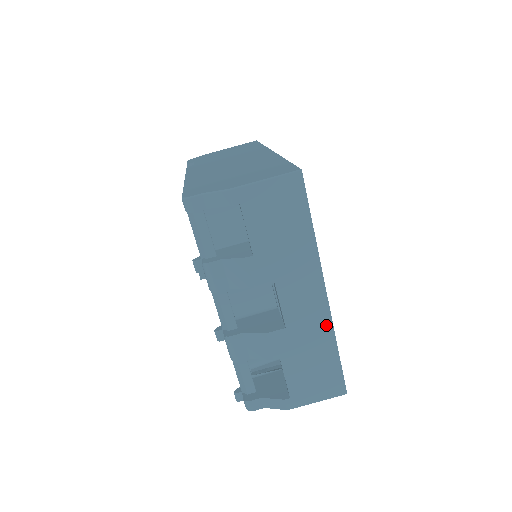
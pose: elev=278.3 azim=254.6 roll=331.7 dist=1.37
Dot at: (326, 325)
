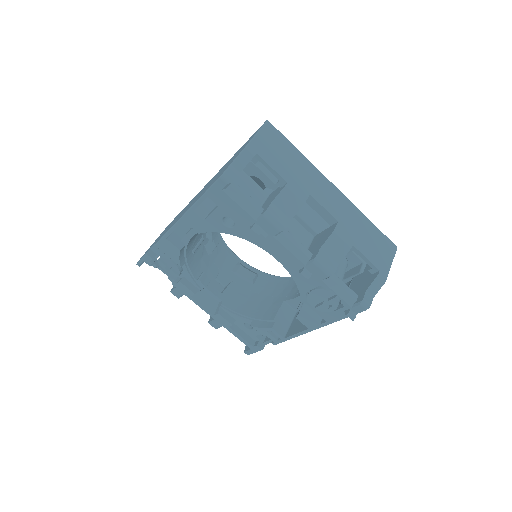
Dot at: (352, 207)
